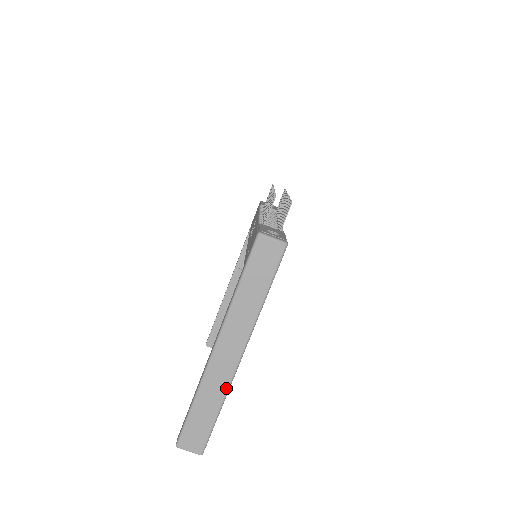
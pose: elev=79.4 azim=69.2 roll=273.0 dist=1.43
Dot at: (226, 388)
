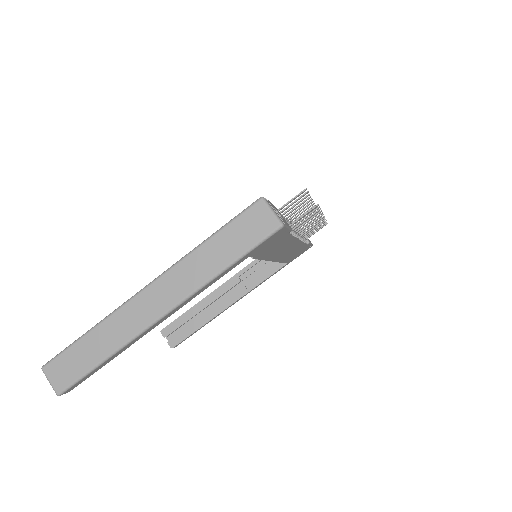
Dot at: (128, 338)
